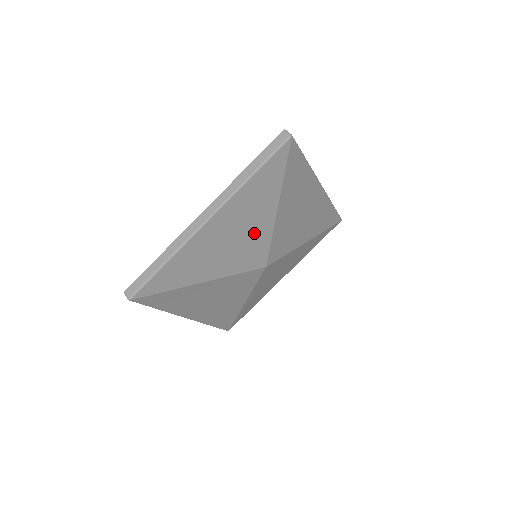
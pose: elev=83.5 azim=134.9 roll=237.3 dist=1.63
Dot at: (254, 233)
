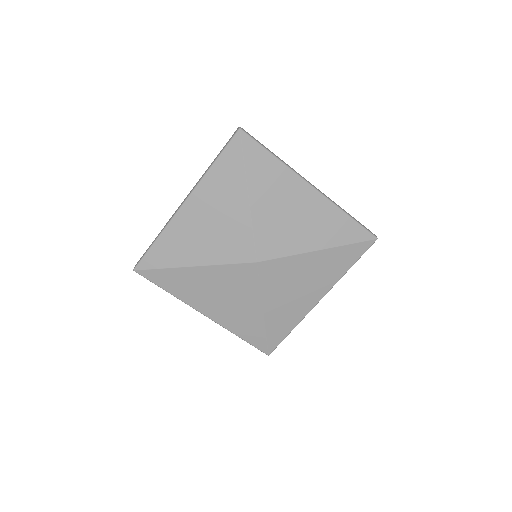
Dot at: (232, 222)
